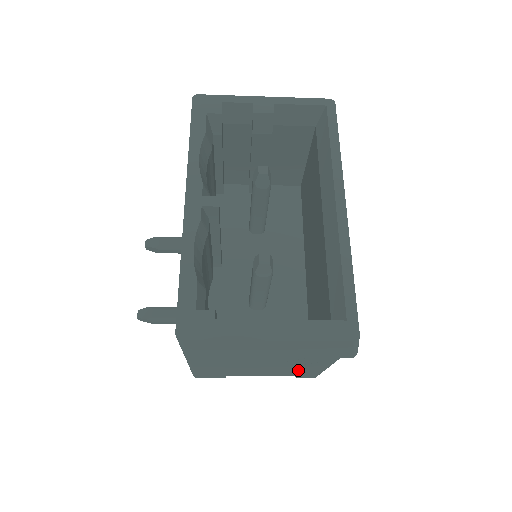
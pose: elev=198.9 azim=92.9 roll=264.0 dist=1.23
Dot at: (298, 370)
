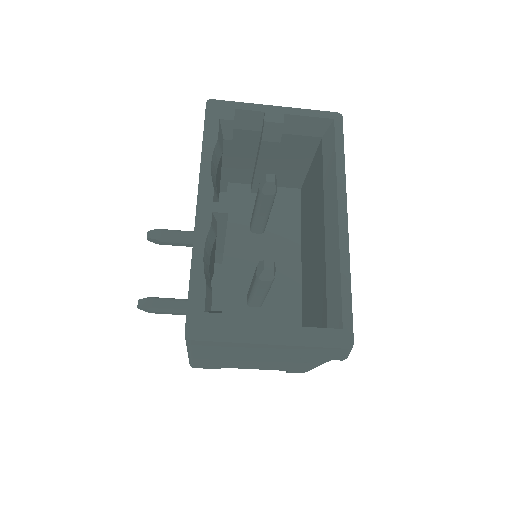
Dot at: (290, 367)
